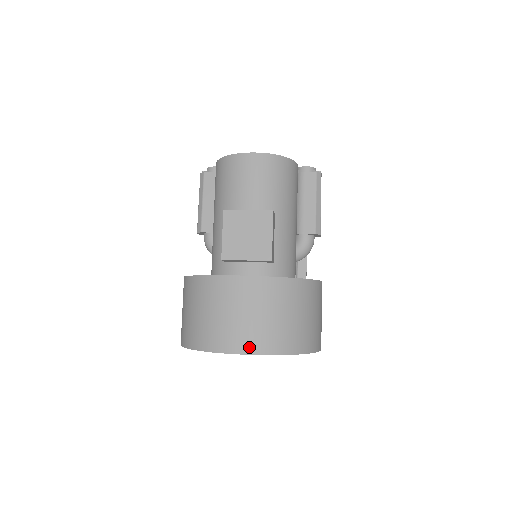
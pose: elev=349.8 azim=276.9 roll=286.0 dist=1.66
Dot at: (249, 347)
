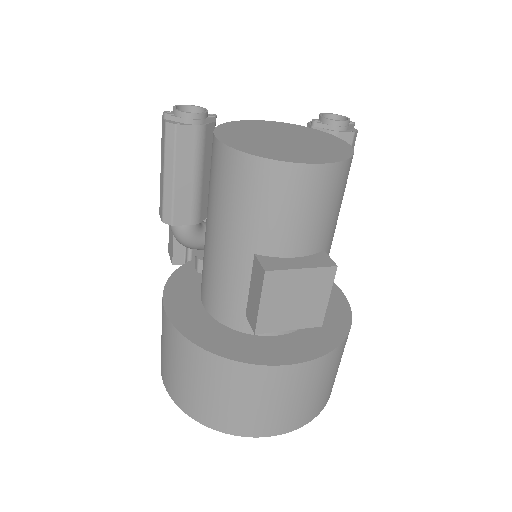
Dot at: (288, 427)
